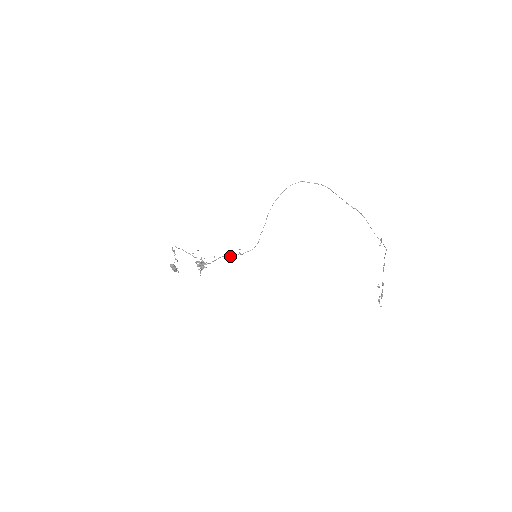
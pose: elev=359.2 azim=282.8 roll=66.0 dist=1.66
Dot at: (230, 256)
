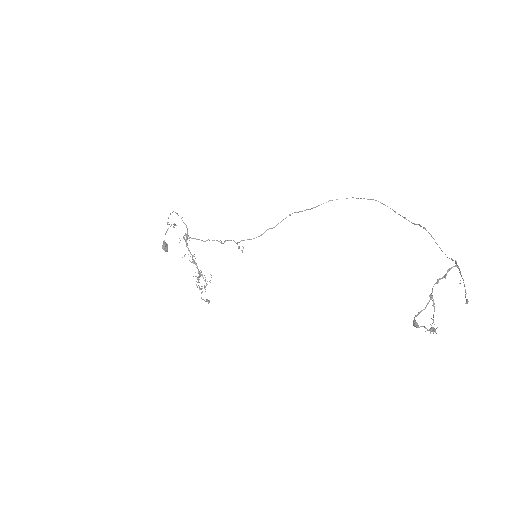
Dot at: (224, 242)
